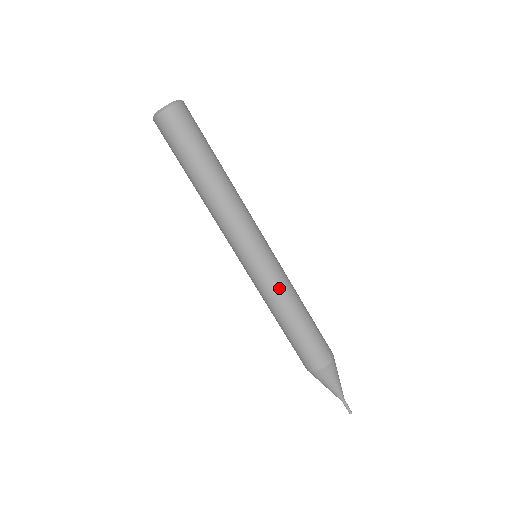
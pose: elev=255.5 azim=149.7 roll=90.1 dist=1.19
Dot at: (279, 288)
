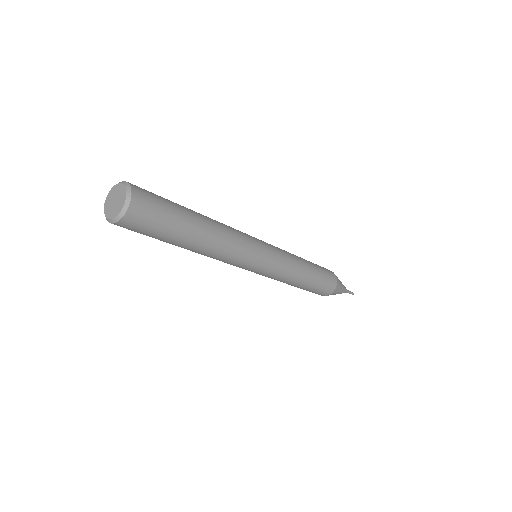
Dot at: (287, 272)
